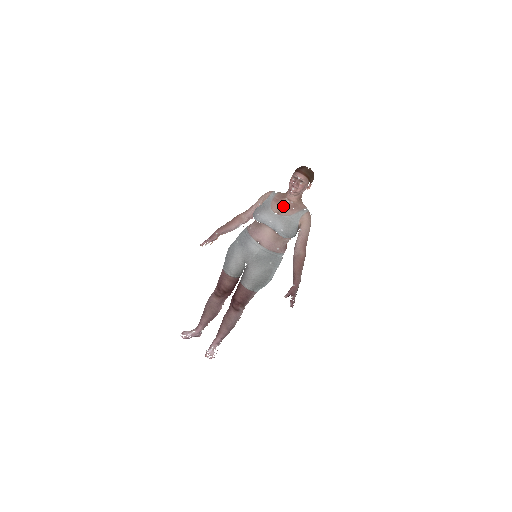
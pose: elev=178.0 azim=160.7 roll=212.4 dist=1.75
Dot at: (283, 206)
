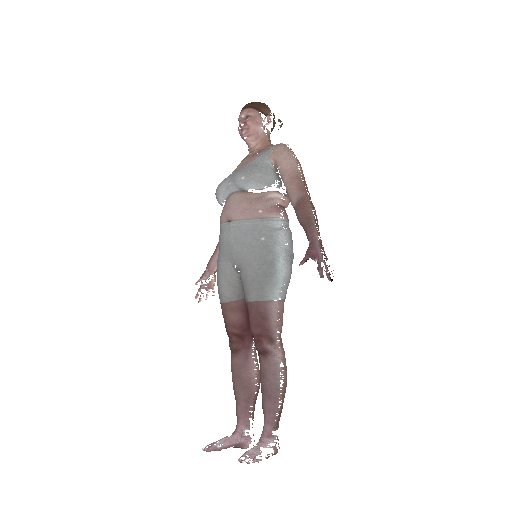
Dot at: (243, 161)
